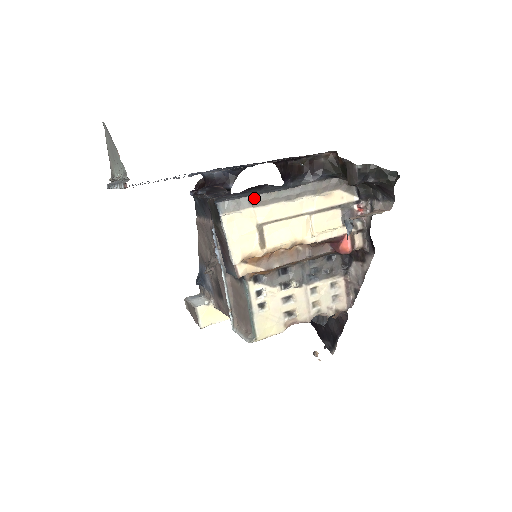
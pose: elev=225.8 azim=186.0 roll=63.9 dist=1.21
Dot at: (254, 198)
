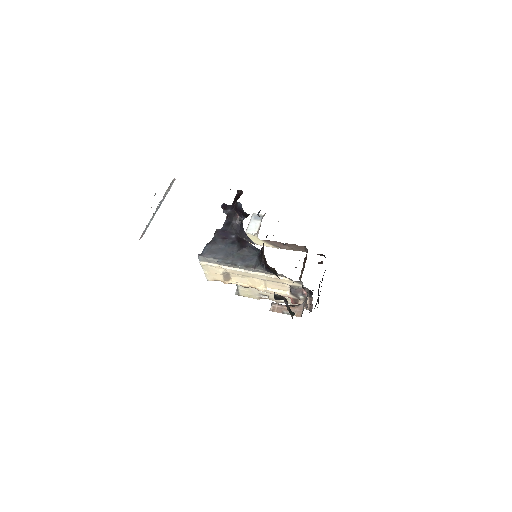
Dot at: (220, 263)
